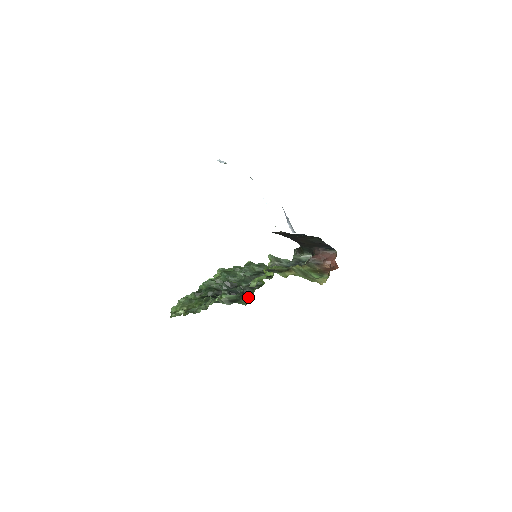
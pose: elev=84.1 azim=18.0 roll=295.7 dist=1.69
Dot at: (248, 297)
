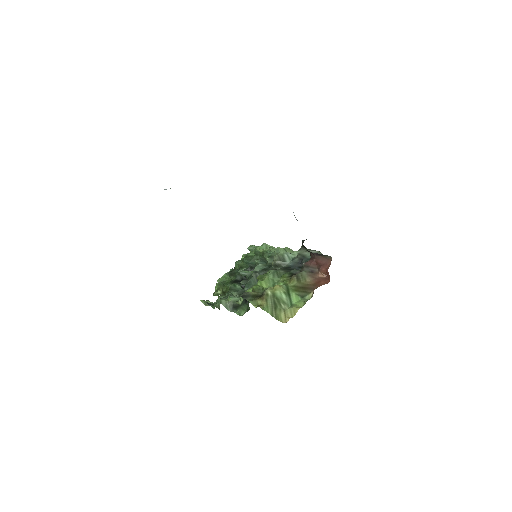
Dot at: (247, 305)
